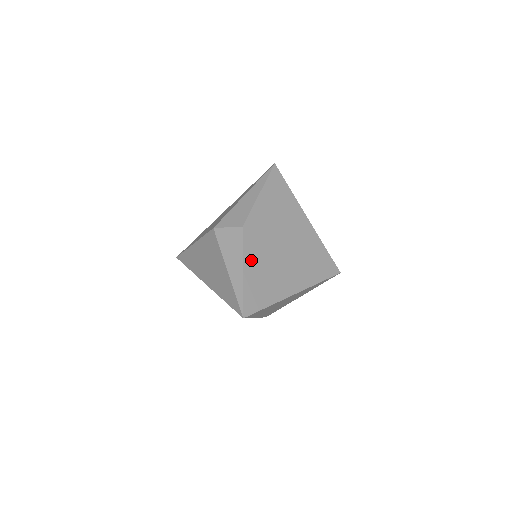
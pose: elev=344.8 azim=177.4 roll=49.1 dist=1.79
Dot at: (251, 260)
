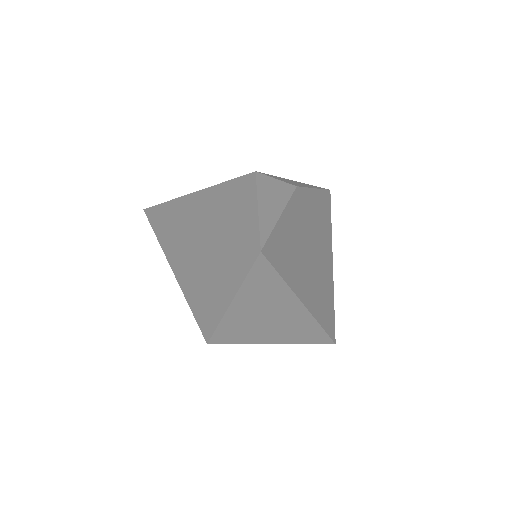
Dot at: (290, 218)
